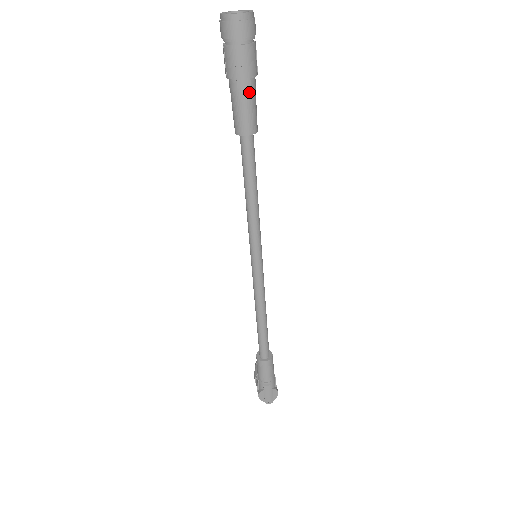
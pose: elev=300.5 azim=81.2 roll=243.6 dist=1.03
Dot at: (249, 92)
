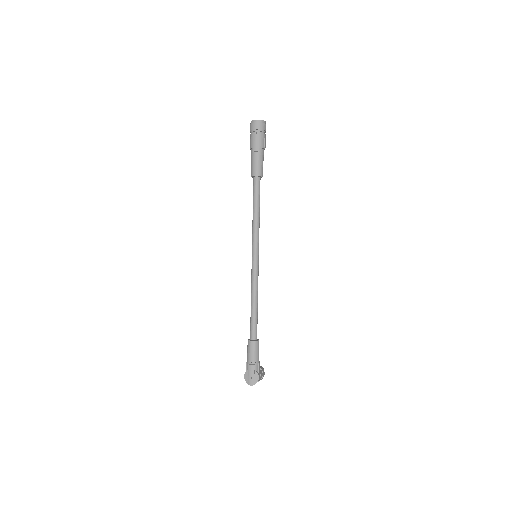
Dot at: (258, 155)
